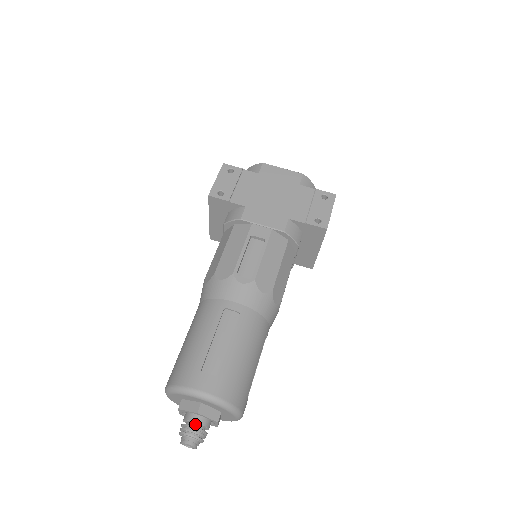
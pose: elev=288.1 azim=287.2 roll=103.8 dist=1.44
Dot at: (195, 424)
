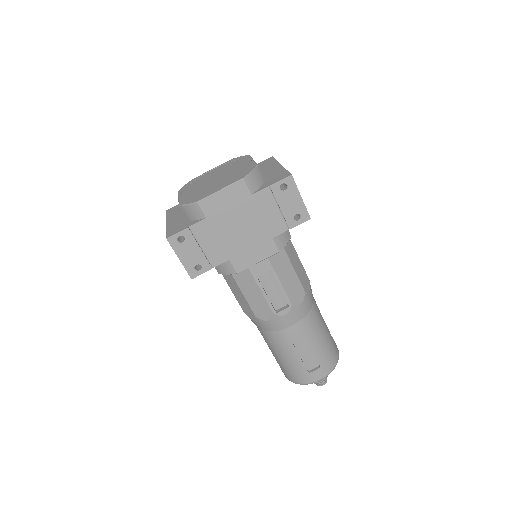
Dot at: occluded
